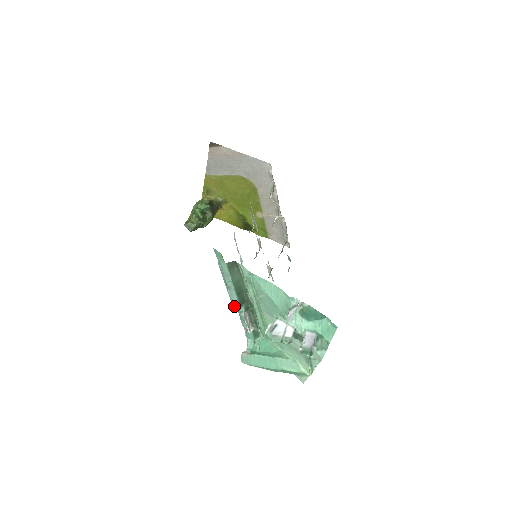
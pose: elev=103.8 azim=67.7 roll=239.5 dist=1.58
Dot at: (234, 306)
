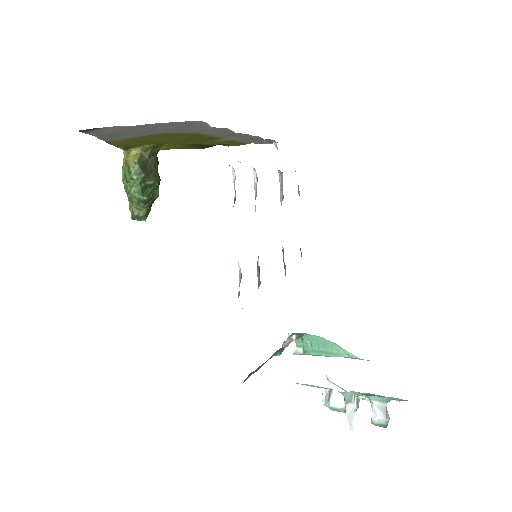
Dot at: occluded
